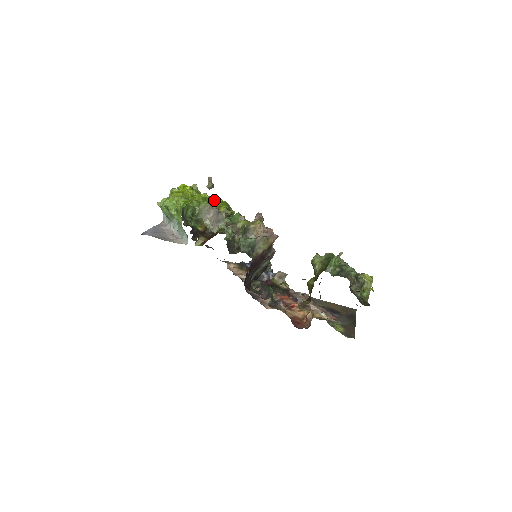
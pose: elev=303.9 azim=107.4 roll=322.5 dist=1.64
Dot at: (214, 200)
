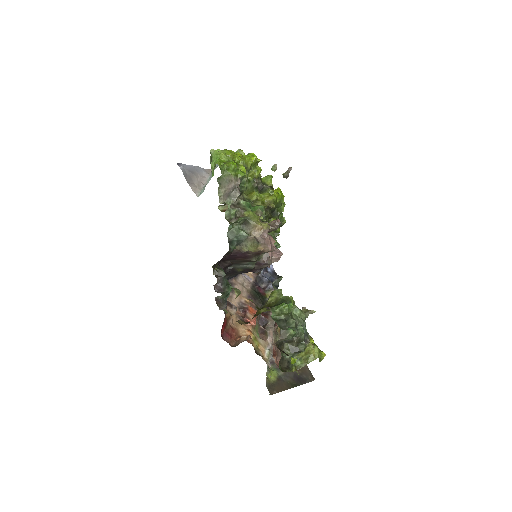
Dot at: occluded
